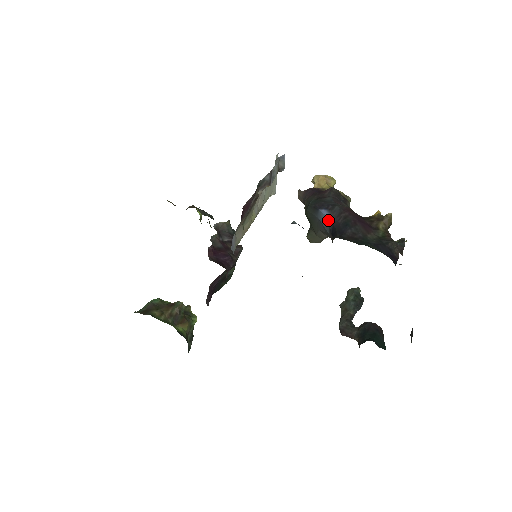
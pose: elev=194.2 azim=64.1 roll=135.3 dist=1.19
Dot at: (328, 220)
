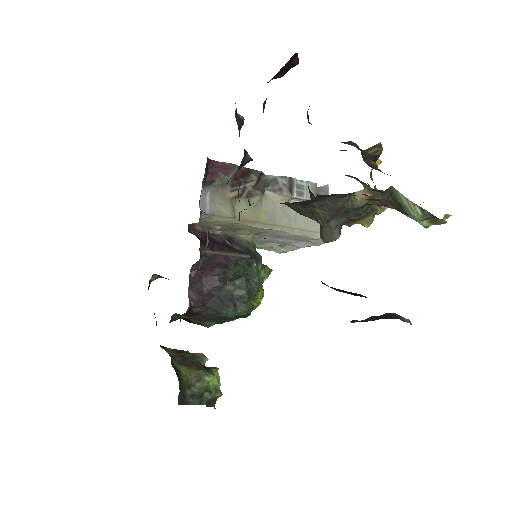
Dot at: occluded
